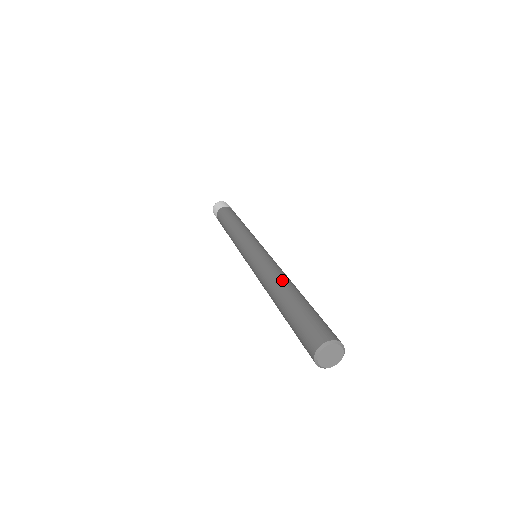
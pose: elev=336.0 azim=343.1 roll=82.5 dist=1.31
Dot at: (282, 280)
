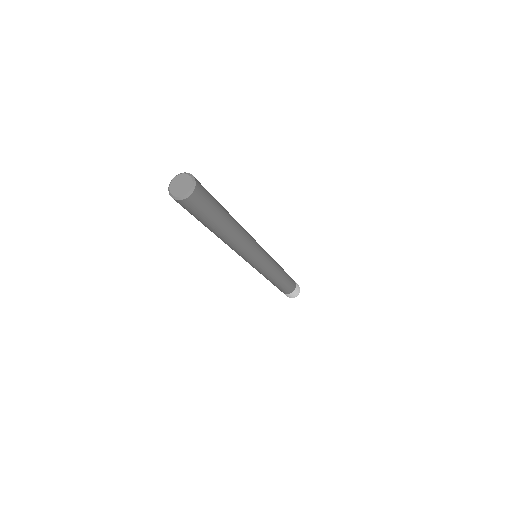
Dot at: occluded
